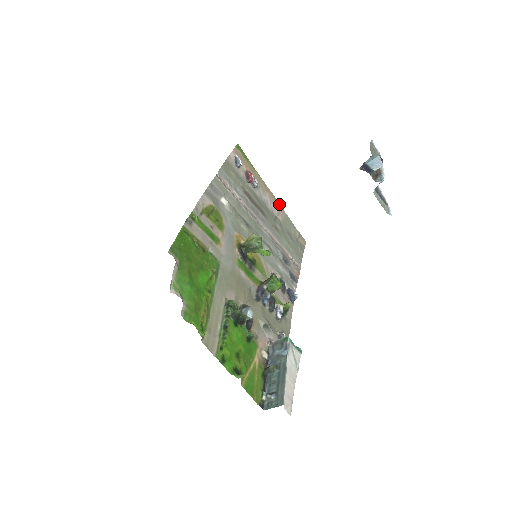
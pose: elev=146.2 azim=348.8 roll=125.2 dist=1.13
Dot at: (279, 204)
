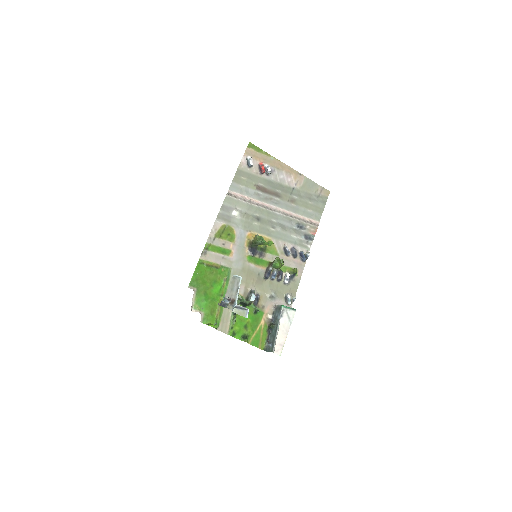
Dot at: (298, 173)
